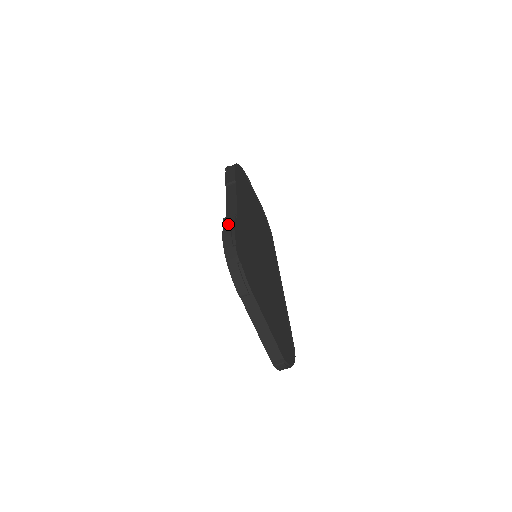
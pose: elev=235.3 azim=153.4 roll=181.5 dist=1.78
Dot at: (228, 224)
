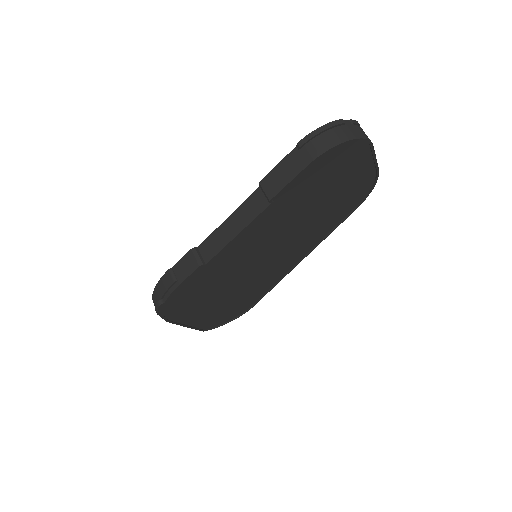
Dot at: (181, 269)
